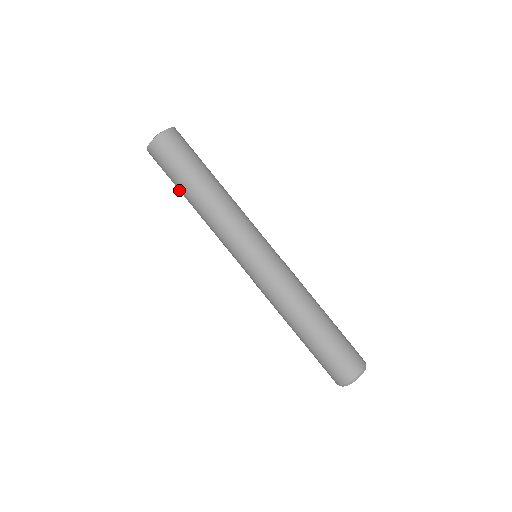
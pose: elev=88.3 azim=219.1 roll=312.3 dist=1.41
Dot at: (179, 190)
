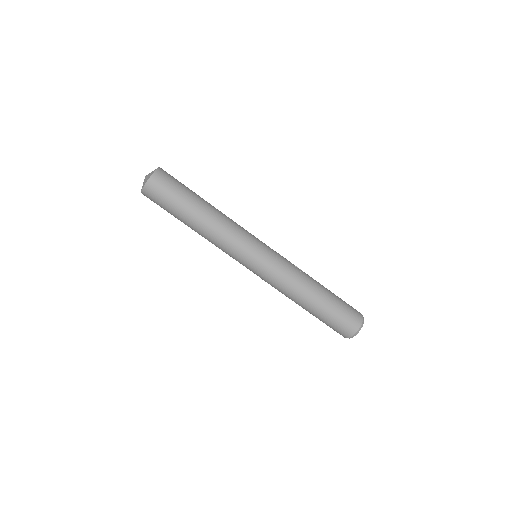
Dot at: occluded
